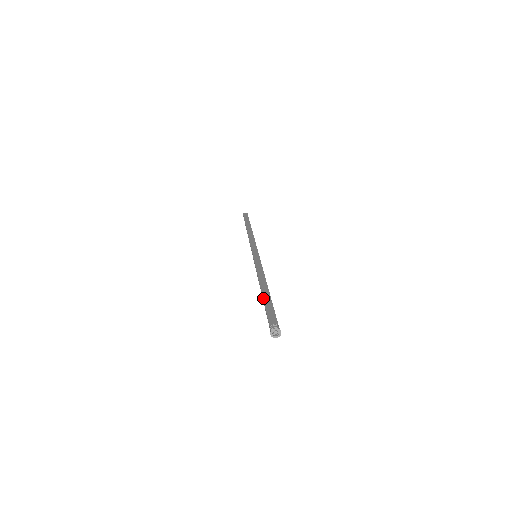
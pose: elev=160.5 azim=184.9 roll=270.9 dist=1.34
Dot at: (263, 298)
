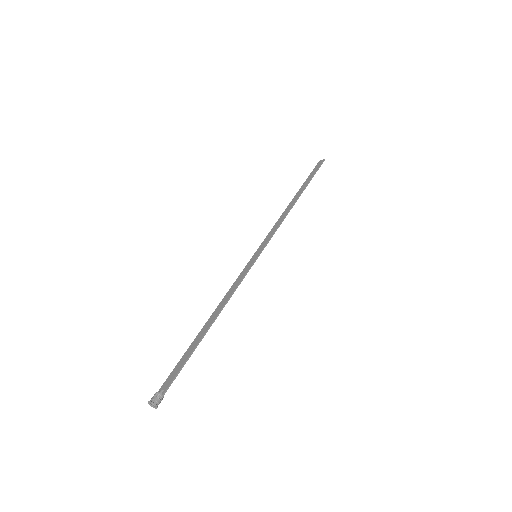
Dot at: occluded
